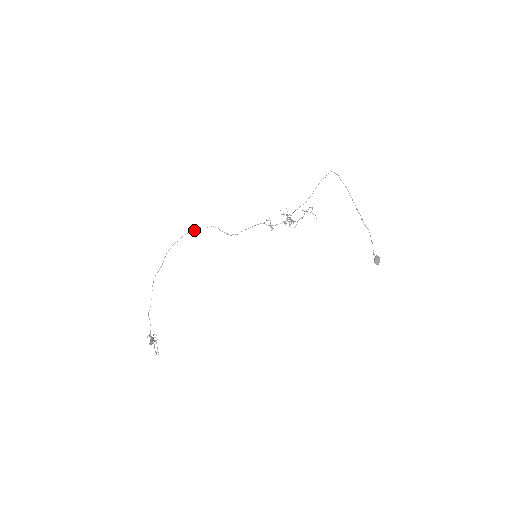
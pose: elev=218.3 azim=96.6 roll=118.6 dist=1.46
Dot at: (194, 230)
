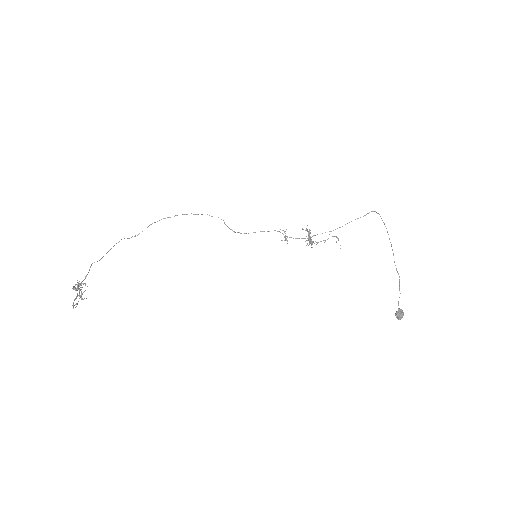
Dot at: (195, 214)
